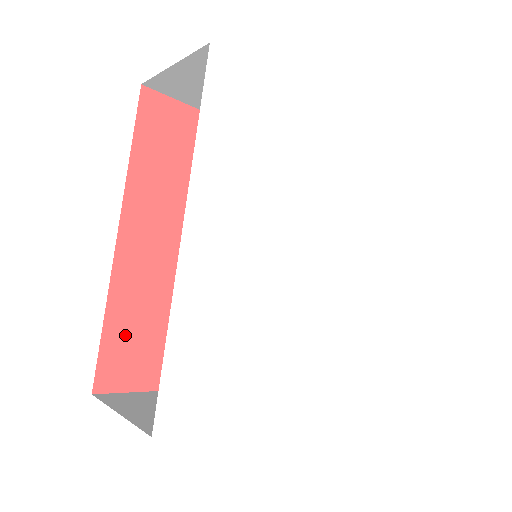
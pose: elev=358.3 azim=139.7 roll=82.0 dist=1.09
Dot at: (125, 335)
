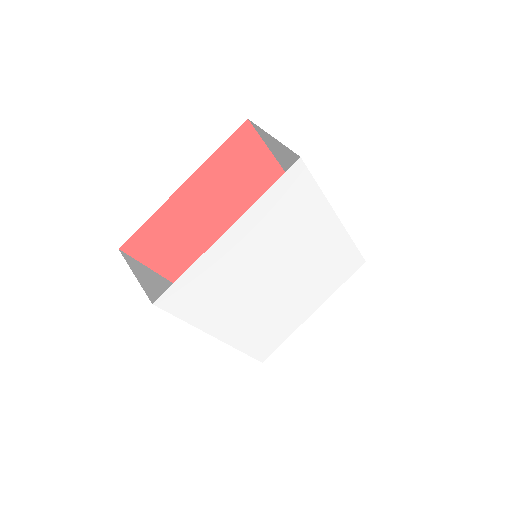
Dot at: occluded
